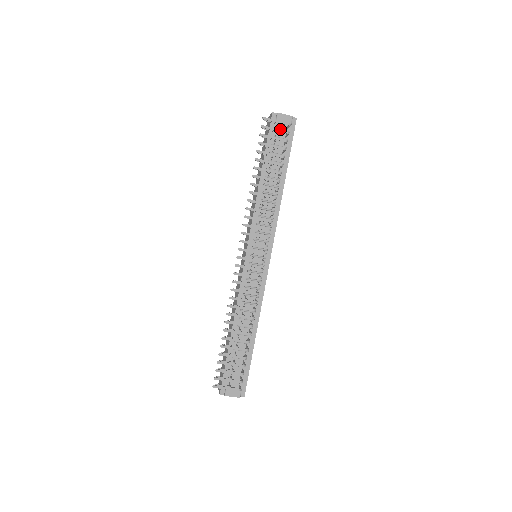
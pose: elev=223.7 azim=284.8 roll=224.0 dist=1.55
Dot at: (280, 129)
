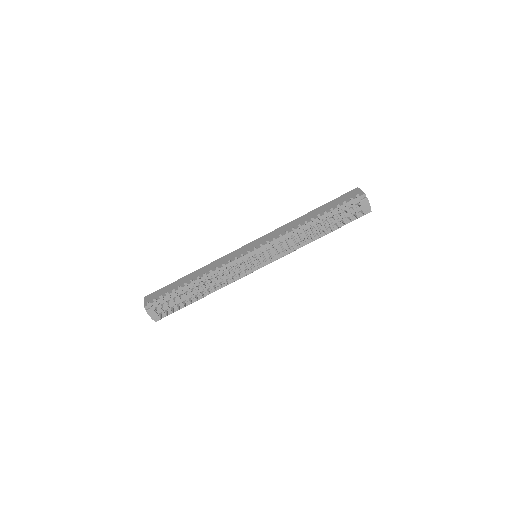
Dot at: (357, 207)
